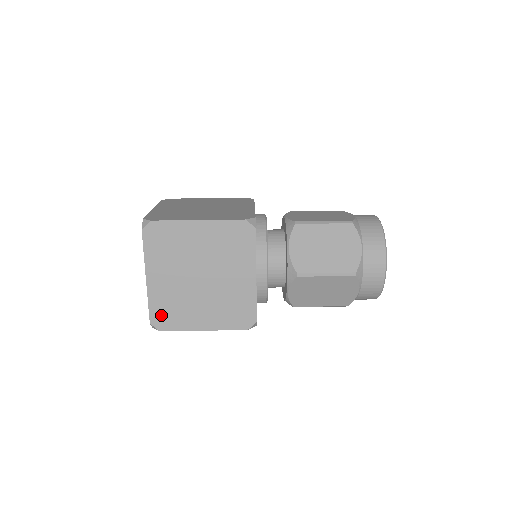
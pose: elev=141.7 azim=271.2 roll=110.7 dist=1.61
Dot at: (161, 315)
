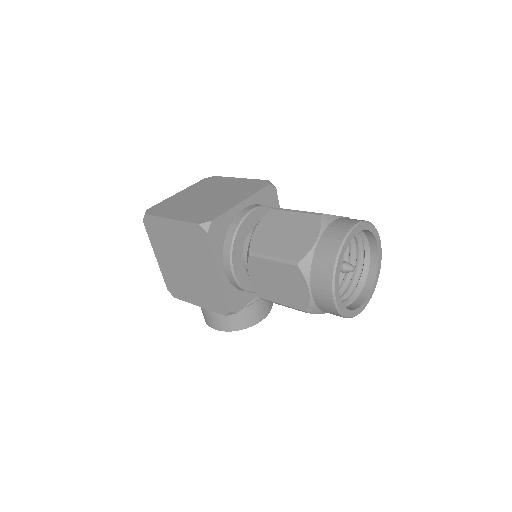
Dot at: (159, 208)
